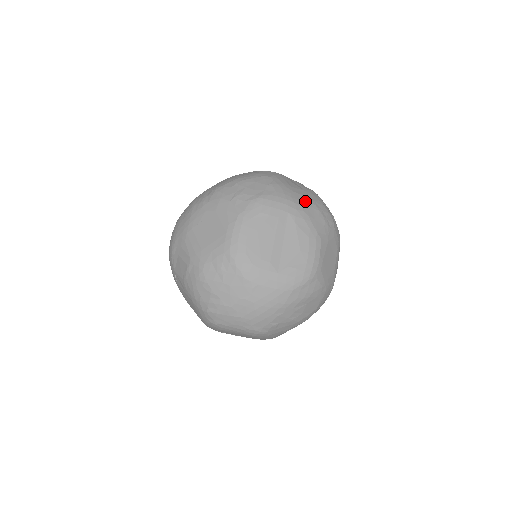
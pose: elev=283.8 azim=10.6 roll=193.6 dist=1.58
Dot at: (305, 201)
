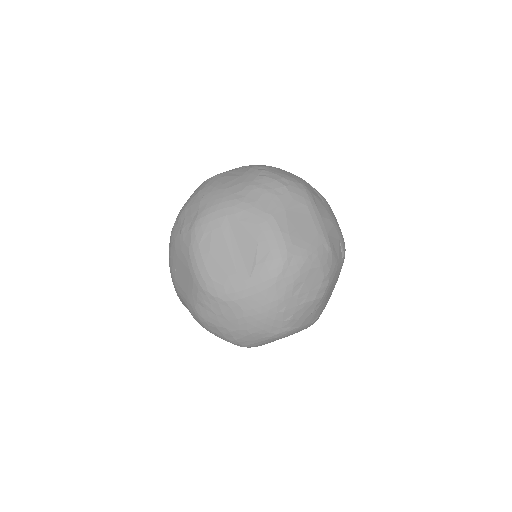
Dot at: (240, 189)
